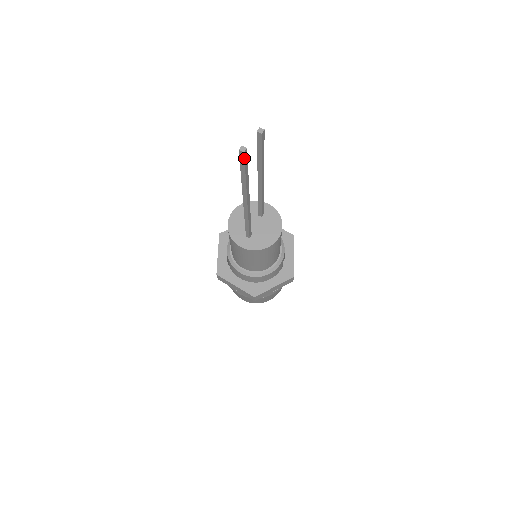
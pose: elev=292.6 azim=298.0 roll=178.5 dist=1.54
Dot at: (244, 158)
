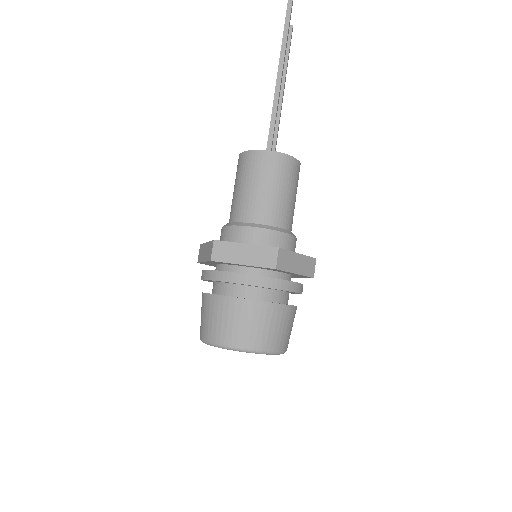
Dot at: (292, 3)
